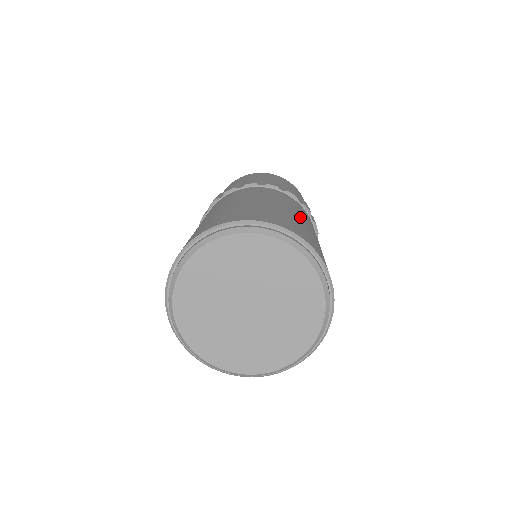
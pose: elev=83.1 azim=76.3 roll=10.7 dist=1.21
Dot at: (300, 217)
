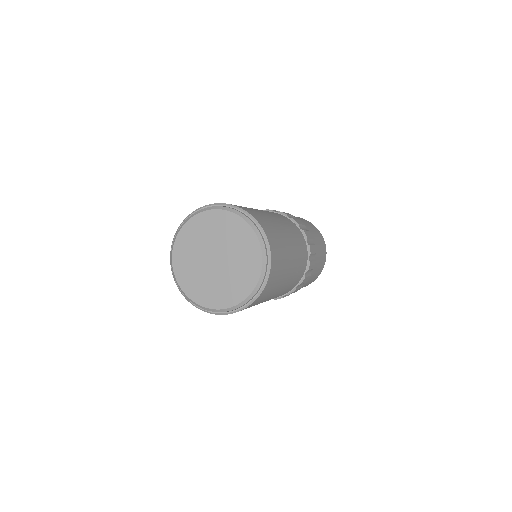
Dot at: (289, 239)
